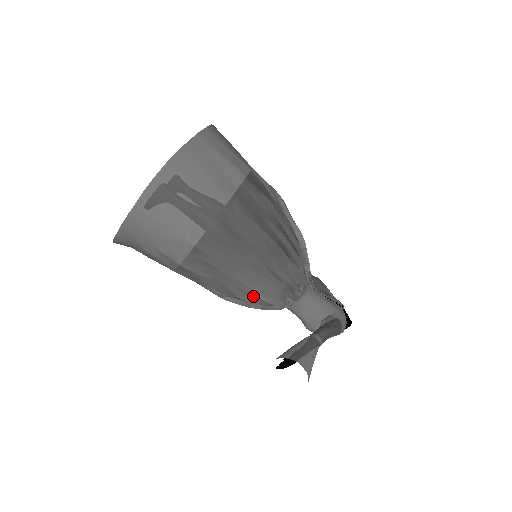
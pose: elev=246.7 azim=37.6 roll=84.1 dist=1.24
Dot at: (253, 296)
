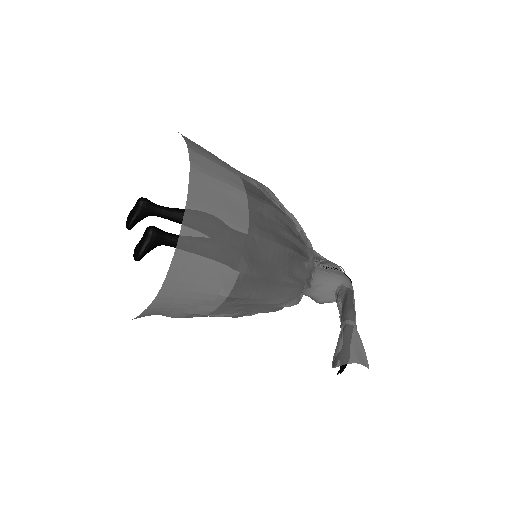
Dot at: (281, 307)
